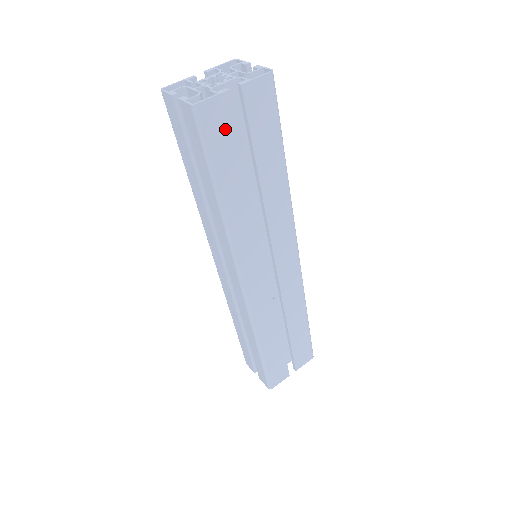
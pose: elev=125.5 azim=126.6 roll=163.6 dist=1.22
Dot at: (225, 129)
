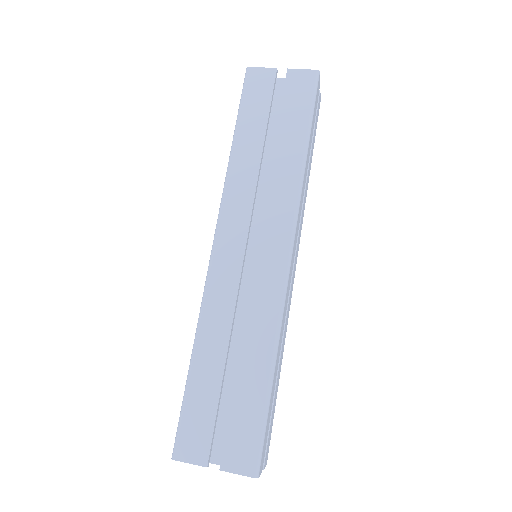
Dot at: (262, 92)
